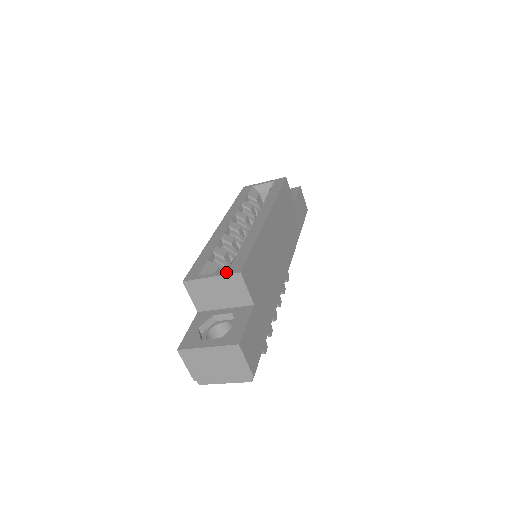
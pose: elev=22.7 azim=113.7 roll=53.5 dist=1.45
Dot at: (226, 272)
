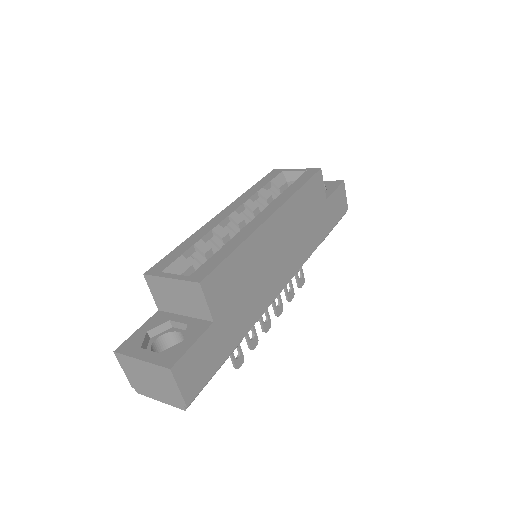
Dot at: (187, 277)
